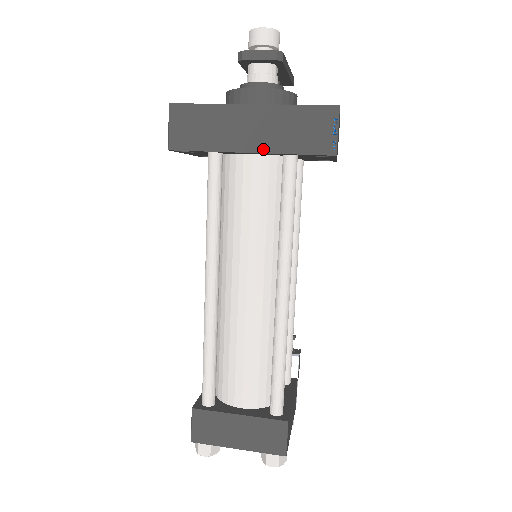
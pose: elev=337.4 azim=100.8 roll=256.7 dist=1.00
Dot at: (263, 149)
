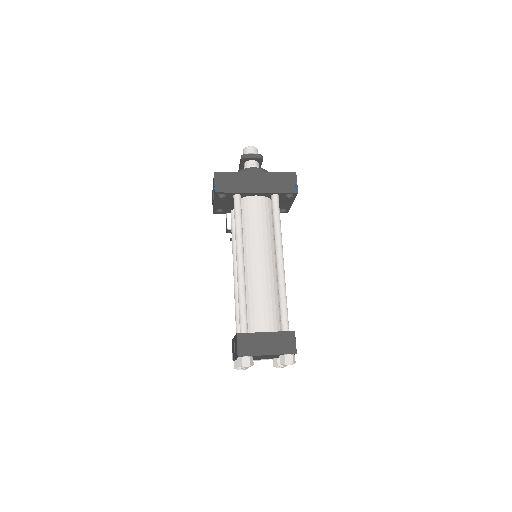
Dot at: (263, 191)
